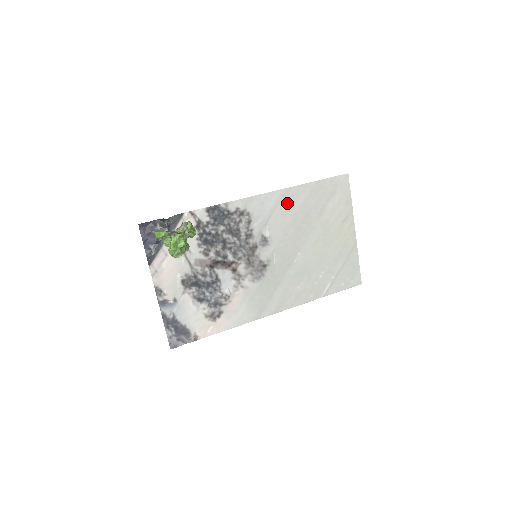
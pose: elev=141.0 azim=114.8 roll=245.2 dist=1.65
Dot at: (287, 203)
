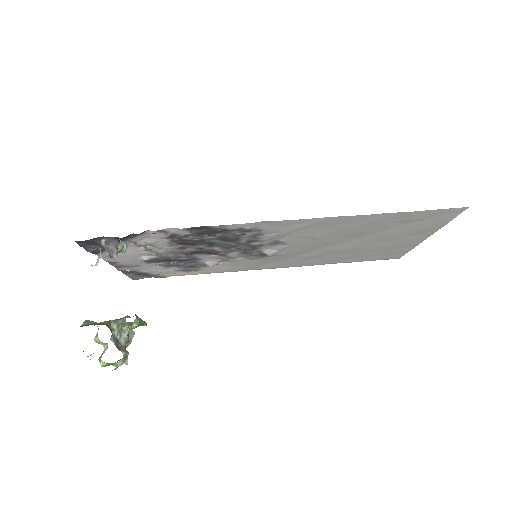
Dot at: (331, 224)
